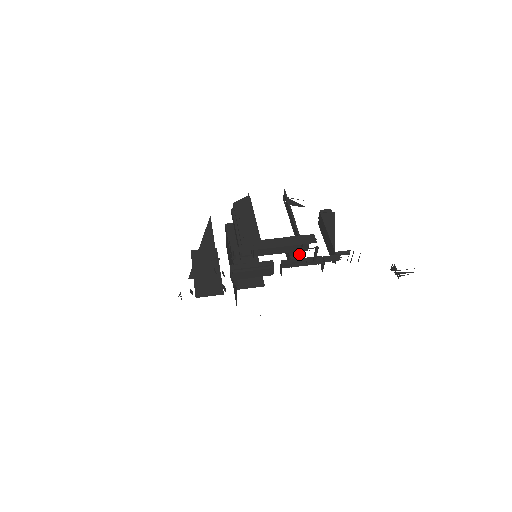
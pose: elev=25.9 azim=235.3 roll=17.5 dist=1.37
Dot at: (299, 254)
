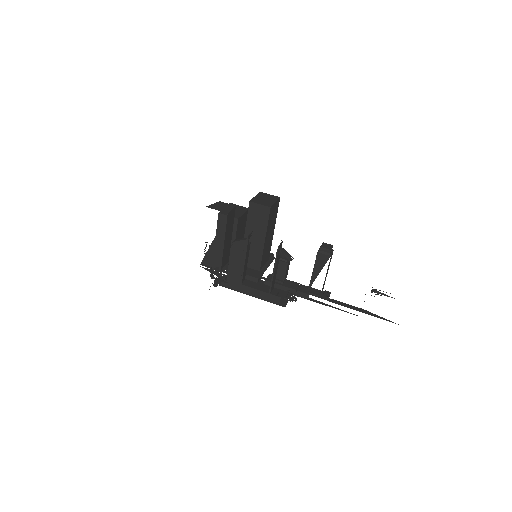
Dot at: (281, 279)
